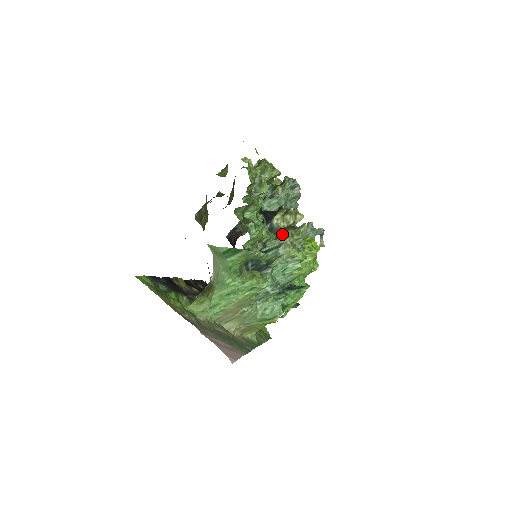
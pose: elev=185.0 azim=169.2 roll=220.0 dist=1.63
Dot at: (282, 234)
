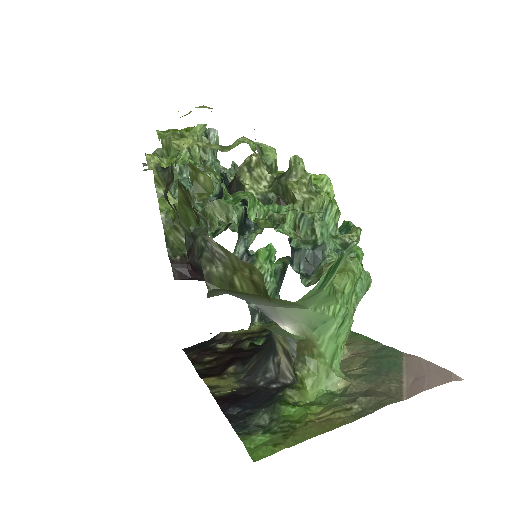
Dot at: (277, 197)
